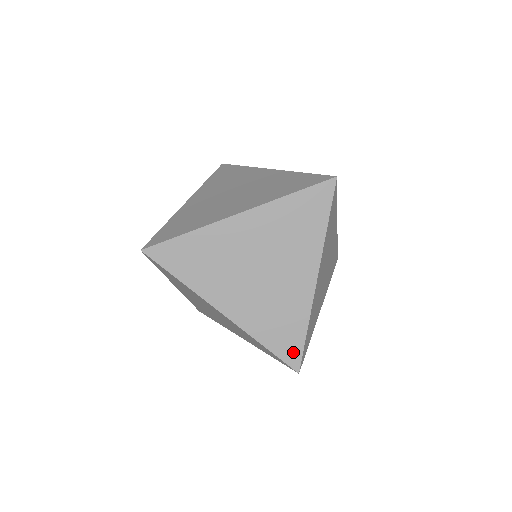
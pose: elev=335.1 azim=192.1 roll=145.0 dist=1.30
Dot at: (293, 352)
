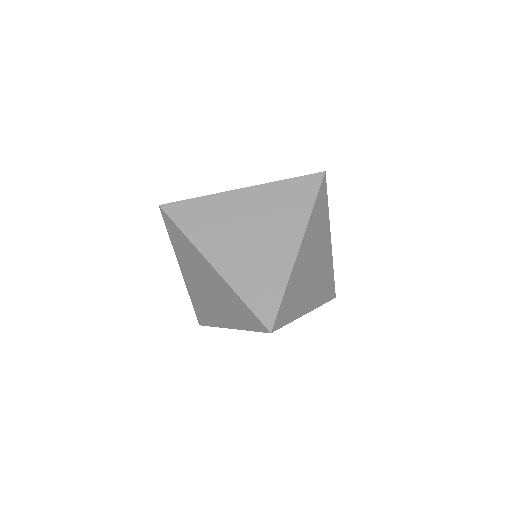
Dot at: (269, 311)
